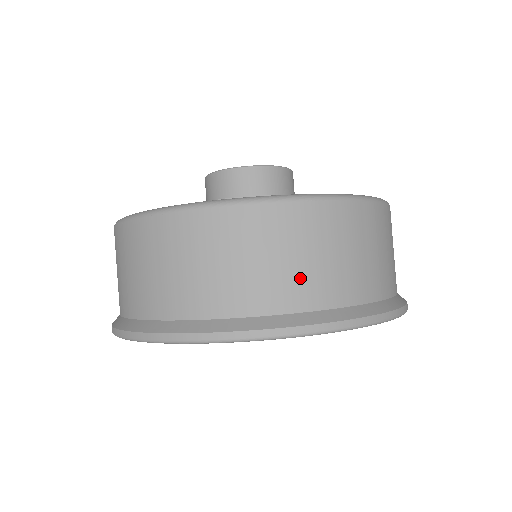
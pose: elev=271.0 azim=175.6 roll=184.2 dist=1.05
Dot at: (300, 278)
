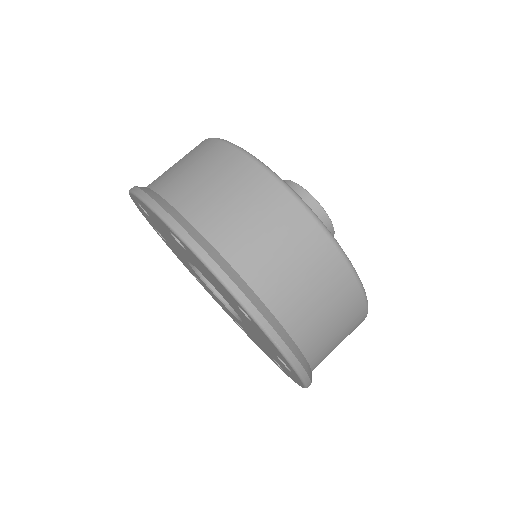
Dot at: (236, 228)
